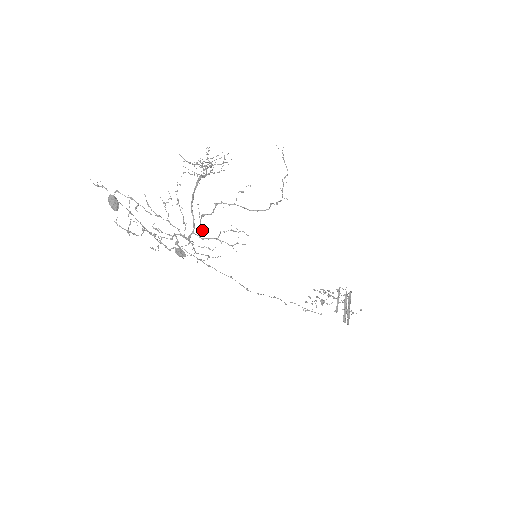
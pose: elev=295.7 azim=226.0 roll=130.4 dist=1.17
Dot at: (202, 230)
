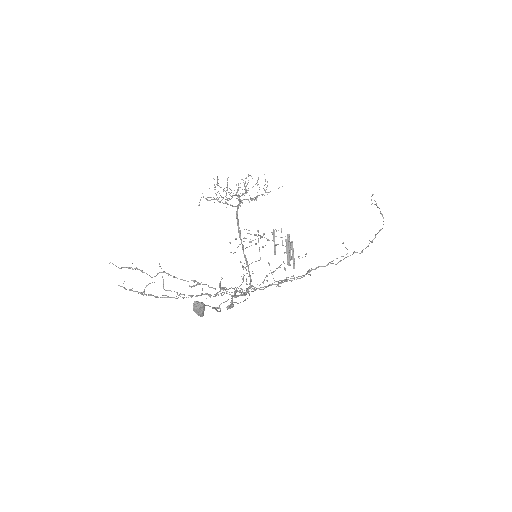
Dot at: occluded
